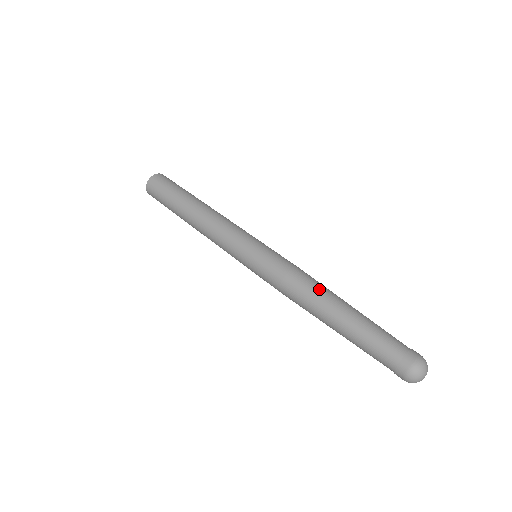
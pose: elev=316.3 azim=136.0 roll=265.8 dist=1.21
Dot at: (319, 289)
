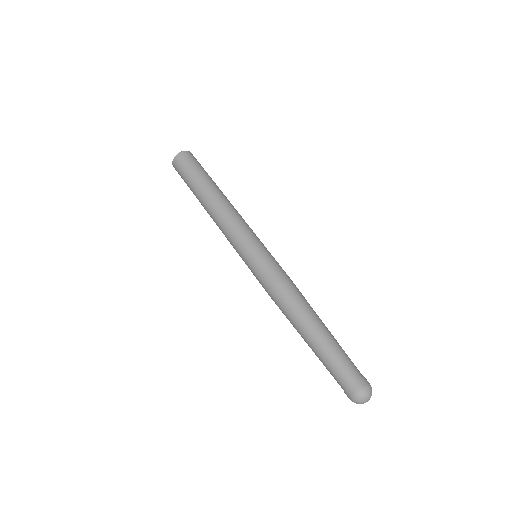
Dot at: (295, 308)
